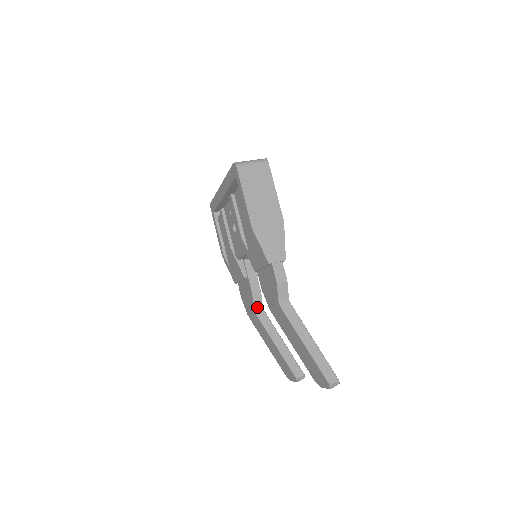
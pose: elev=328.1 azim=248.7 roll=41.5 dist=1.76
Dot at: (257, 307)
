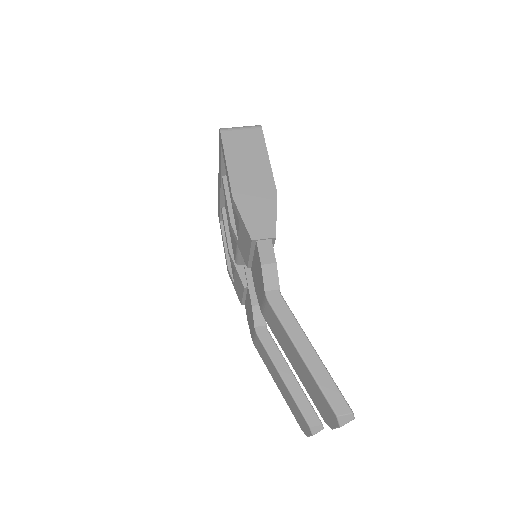
Dot at: (259, 326)
